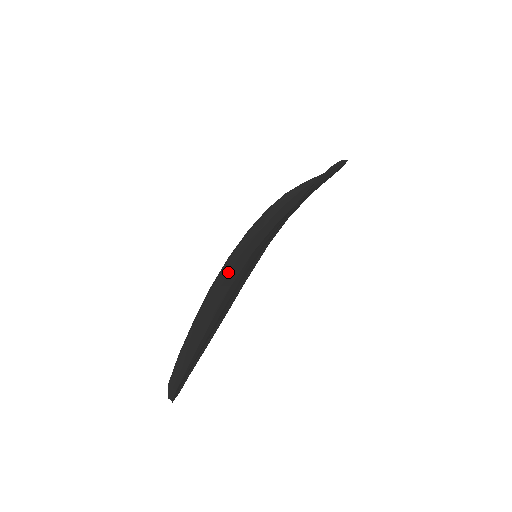
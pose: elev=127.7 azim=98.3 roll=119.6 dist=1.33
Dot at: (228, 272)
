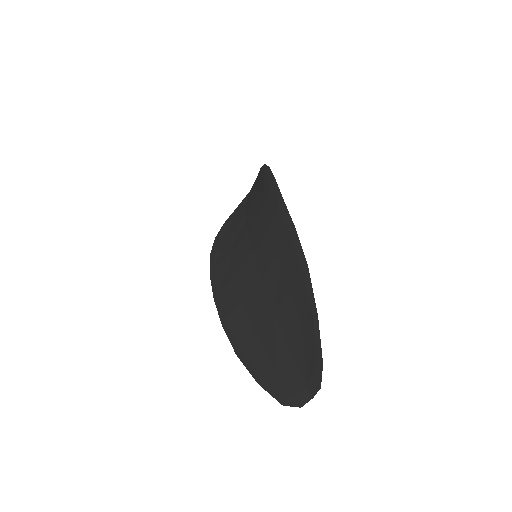
Dot at: (235, 293)
